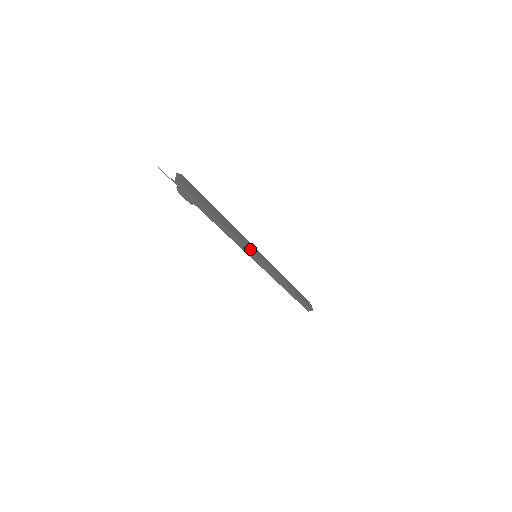
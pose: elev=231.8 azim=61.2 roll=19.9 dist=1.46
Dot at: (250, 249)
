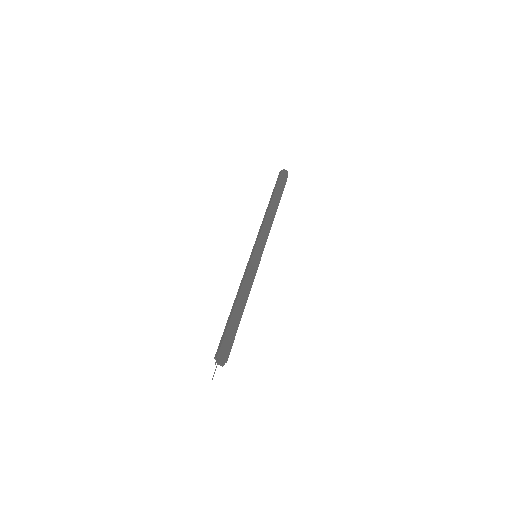
Dot at: (255, 270)
